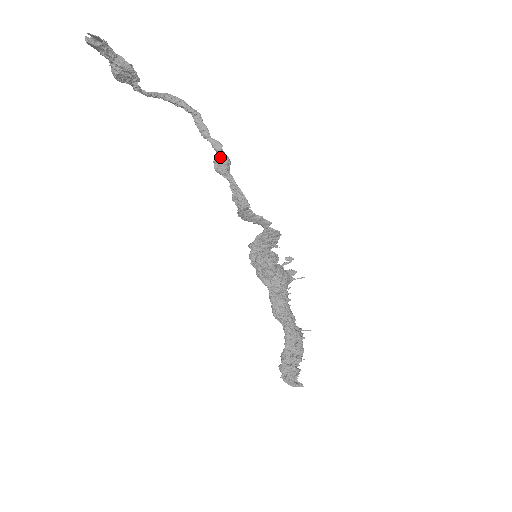
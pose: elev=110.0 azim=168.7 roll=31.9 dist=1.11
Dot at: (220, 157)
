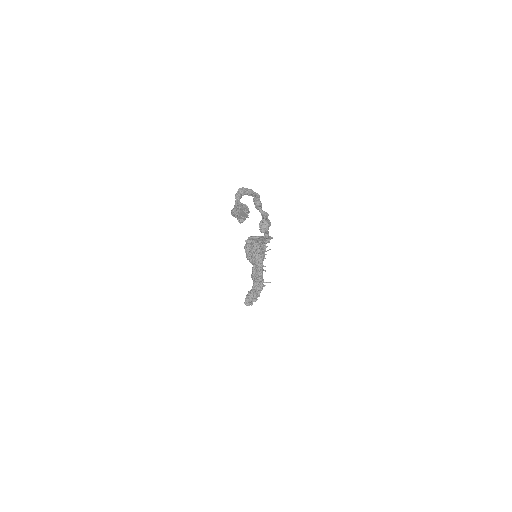
Dot at: (266, 224)
